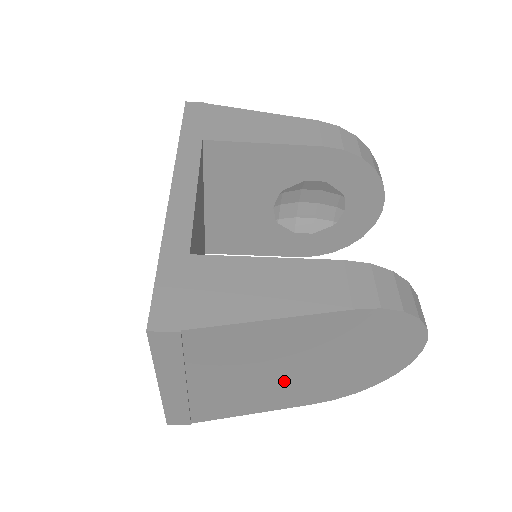
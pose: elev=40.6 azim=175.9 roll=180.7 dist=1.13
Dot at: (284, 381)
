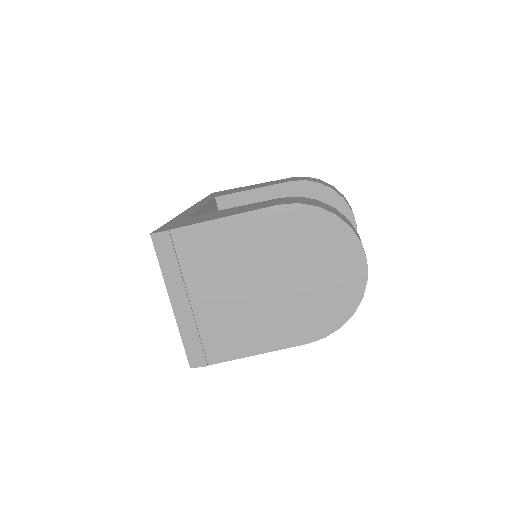
Dot at: (264, 301)
